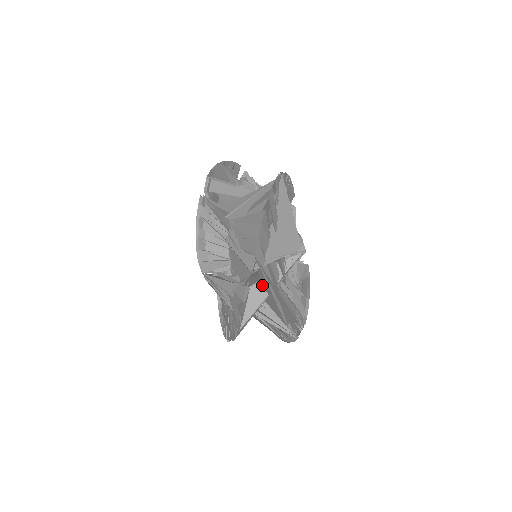
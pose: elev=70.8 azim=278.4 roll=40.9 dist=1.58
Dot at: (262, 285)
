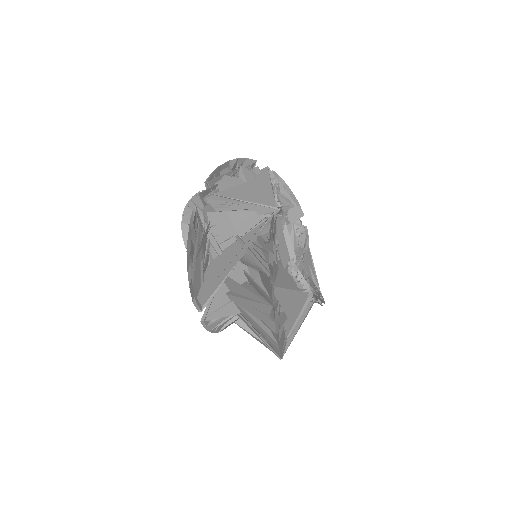
Dot at: occluded
